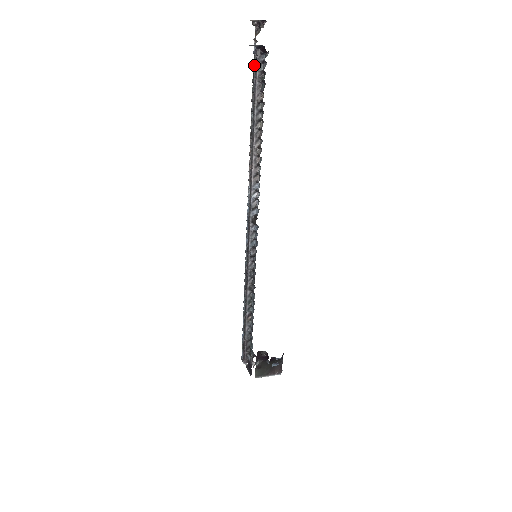
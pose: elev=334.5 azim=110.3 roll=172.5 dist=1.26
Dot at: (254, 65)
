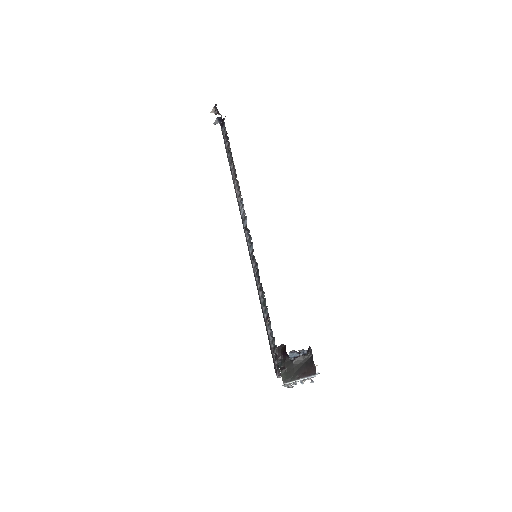
Dot at: occluded
